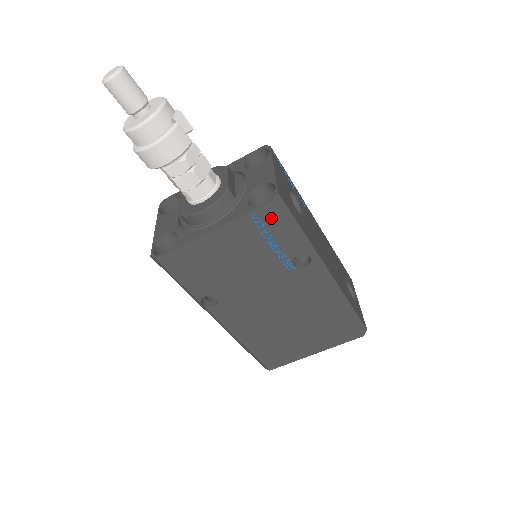
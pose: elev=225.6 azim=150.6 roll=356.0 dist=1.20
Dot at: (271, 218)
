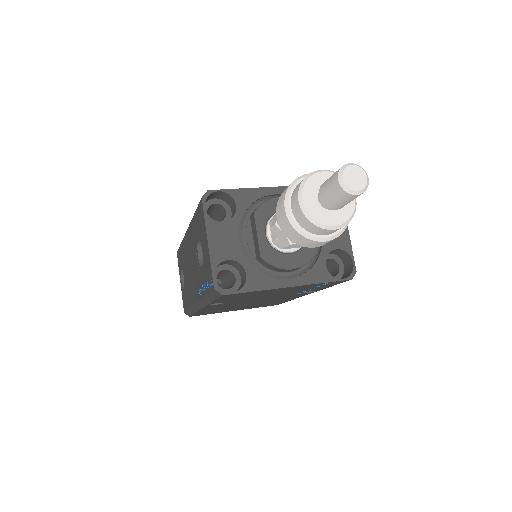
Dot at: (335, 283)
